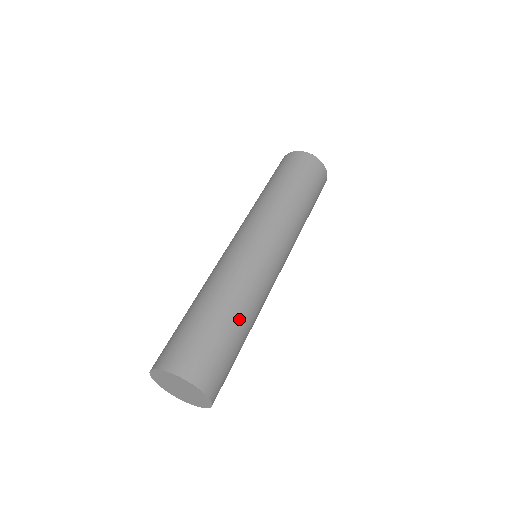
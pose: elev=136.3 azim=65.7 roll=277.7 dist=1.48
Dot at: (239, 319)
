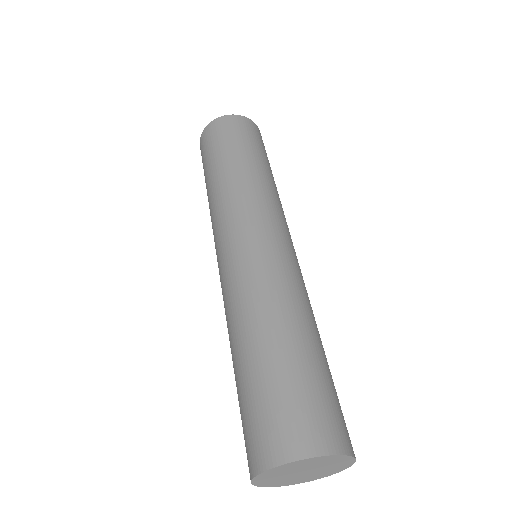
Dot at: (315, 337)
